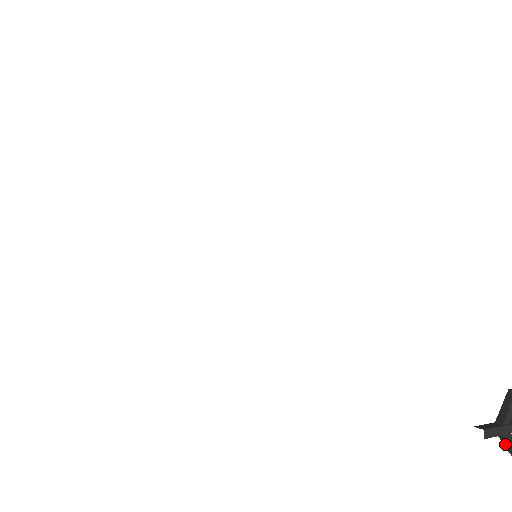
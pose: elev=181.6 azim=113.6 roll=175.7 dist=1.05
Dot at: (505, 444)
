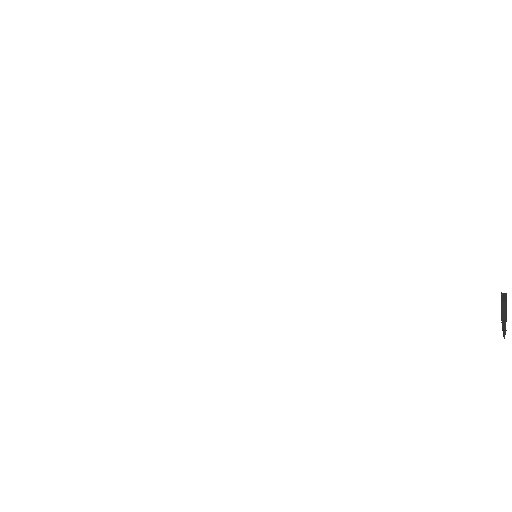
Dot at: (503, 309)
